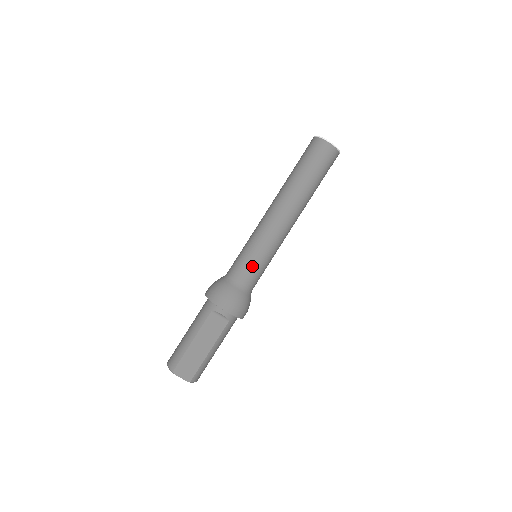
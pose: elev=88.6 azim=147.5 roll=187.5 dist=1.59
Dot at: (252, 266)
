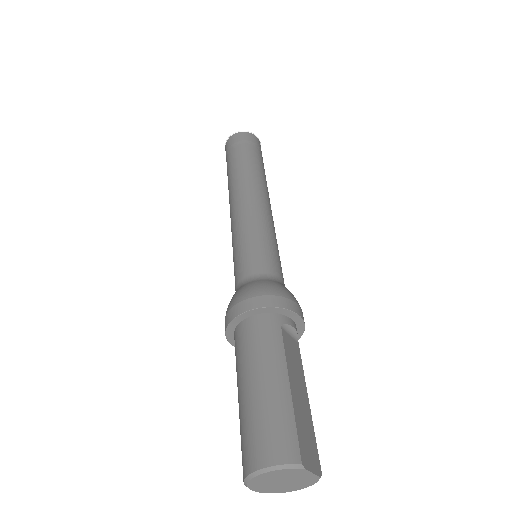
Dot at: (277, 257)
